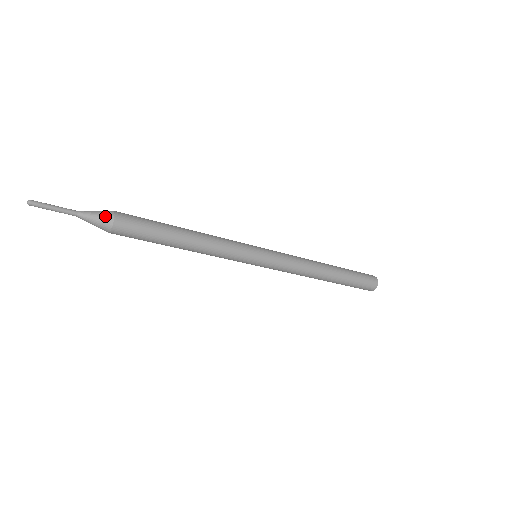
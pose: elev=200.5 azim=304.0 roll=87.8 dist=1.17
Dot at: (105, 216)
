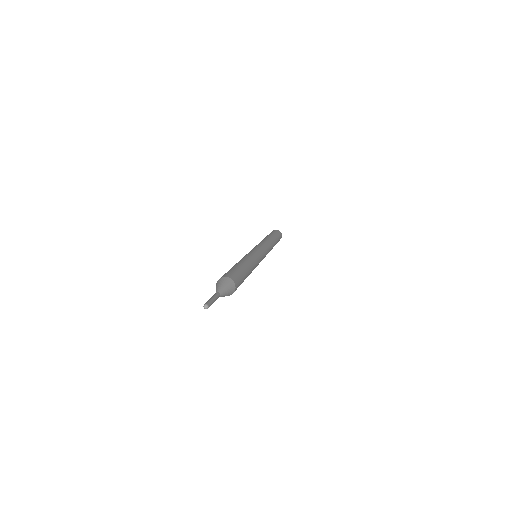
Dot at: (231, 292)
